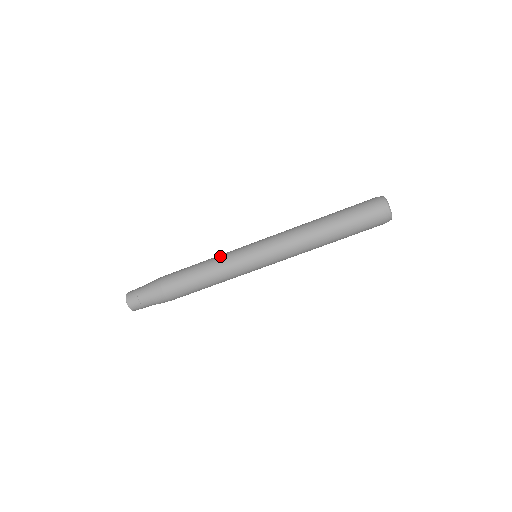
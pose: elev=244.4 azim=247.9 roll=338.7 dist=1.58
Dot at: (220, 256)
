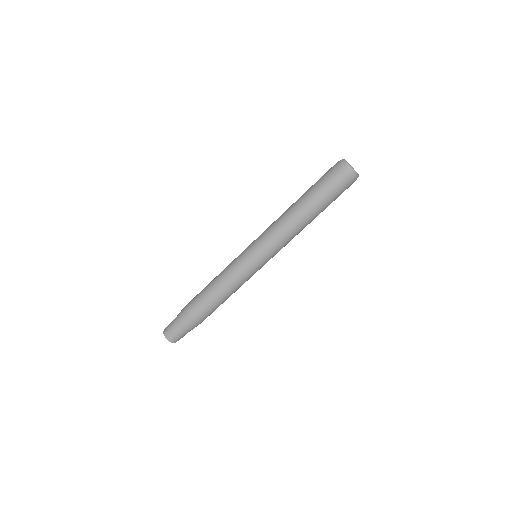
Dot at: (230, 276)
